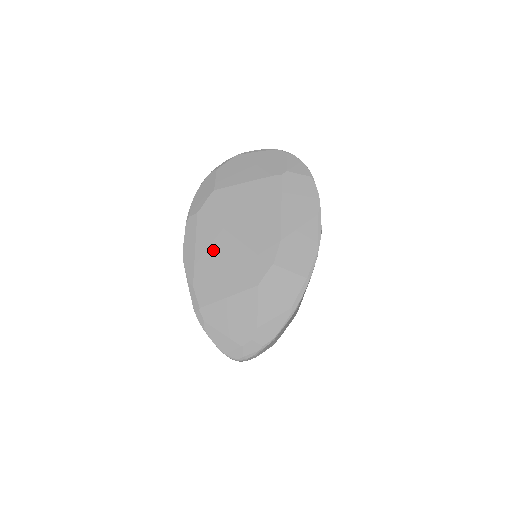
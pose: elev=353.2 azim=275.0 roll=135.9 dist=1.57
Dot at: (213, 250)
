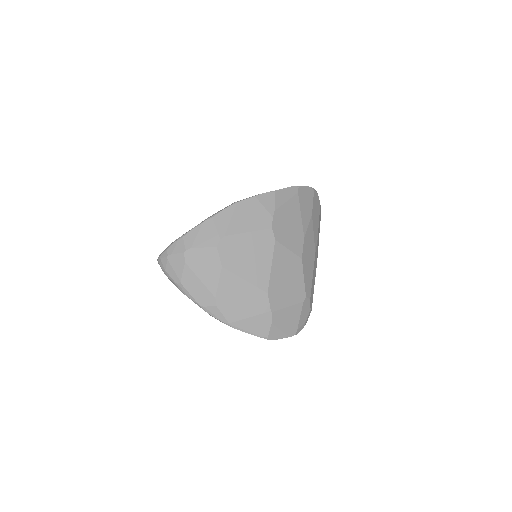
Dot at: occluded
